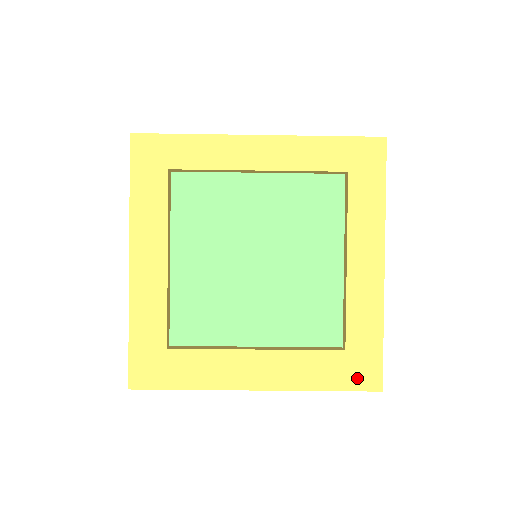
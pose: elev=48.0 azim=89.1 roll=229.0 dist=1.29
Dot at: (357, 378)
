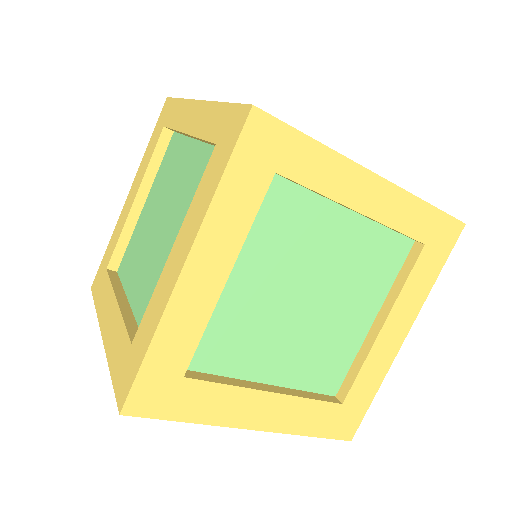
Dot at: (339, 428)
